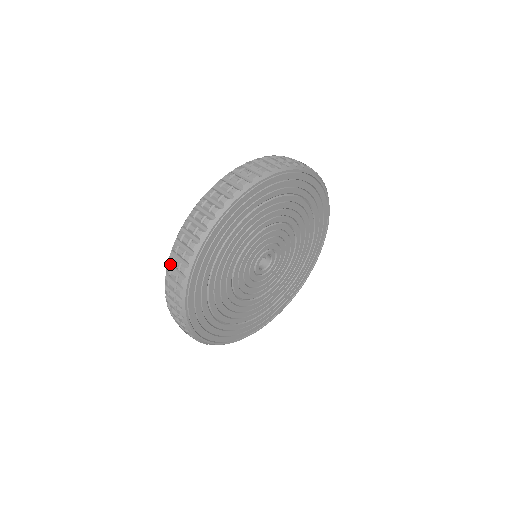
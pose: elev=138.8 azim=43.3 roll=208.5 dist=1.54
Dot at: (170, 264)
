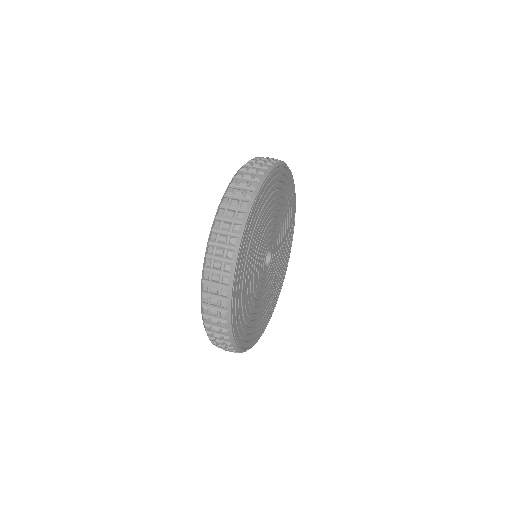
Dot at: (206, 281)
